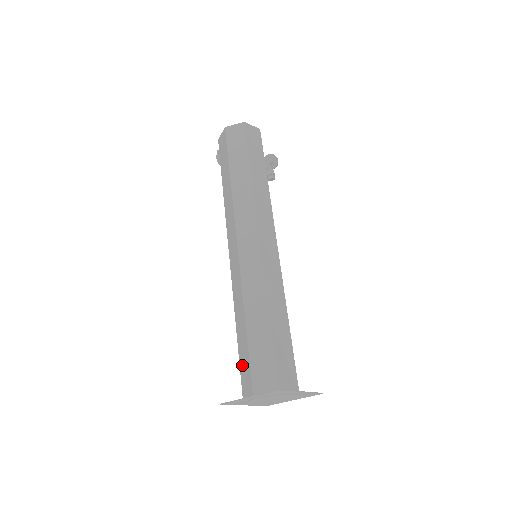
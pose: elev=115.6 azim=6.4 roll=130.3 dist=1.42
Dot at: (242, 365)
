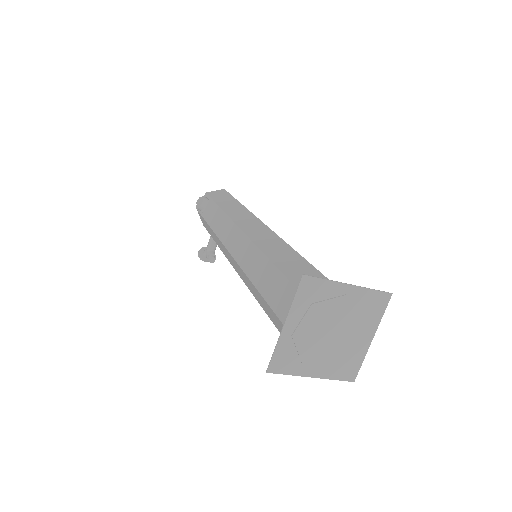
Dot at: occluded
